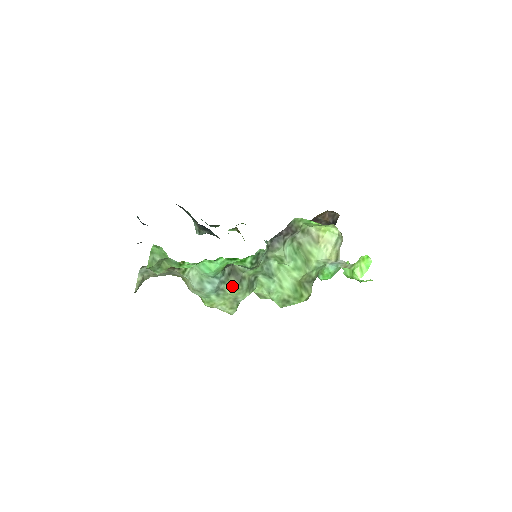
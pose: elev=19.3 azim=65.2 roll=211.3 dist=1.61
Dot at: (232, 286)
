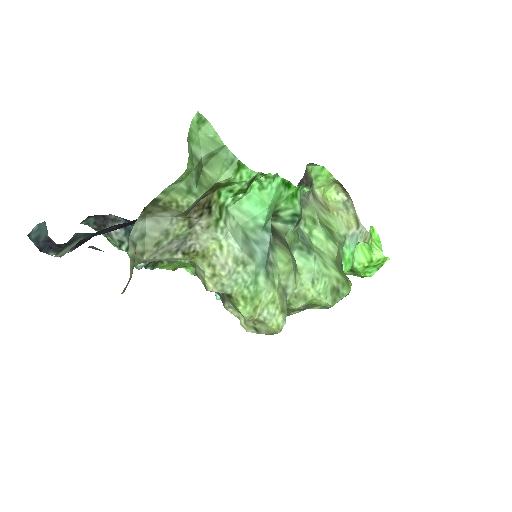
Dot at: (282, 254)
